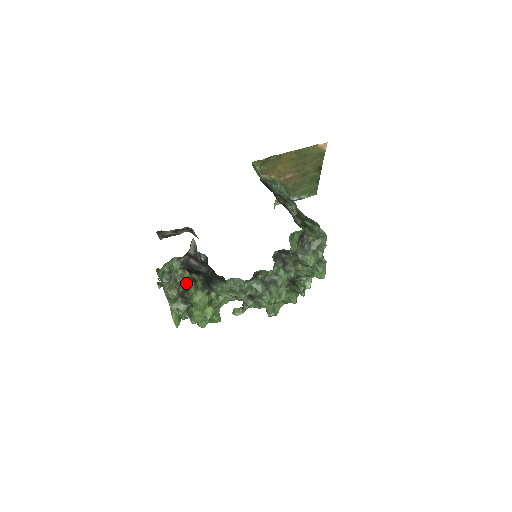
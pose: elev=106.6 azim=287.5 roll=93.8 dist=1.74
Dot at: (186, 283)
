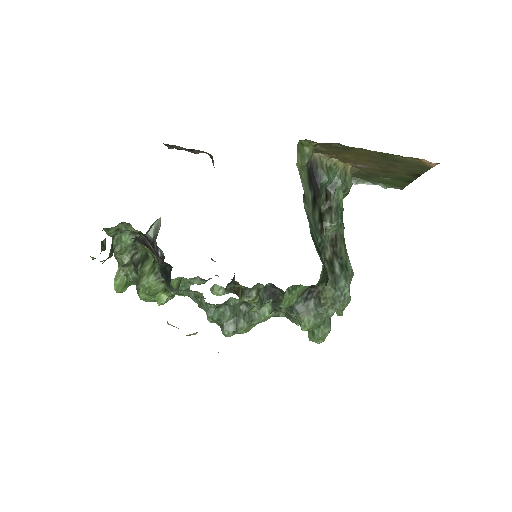
Dot at: (147, 252)
